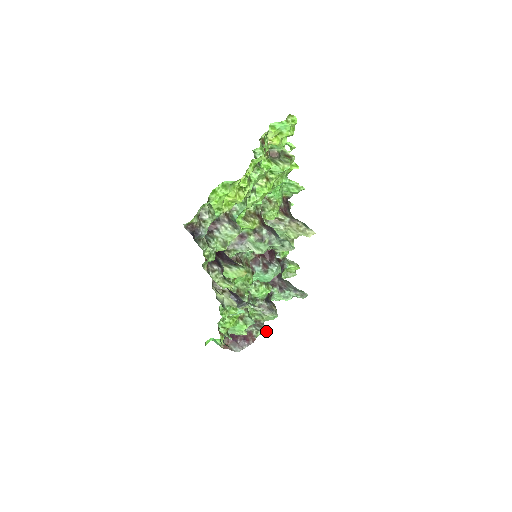
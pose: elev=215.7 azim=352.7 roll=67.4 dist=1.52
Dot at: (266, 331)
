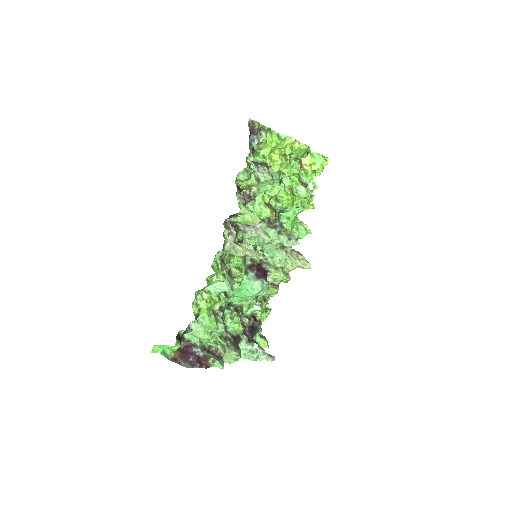
Dot at: (223, 366)
